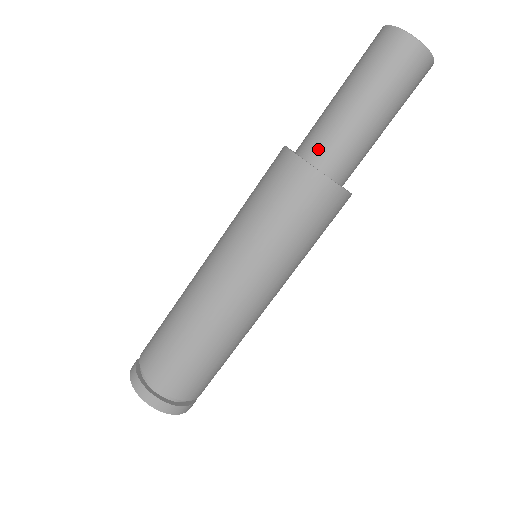
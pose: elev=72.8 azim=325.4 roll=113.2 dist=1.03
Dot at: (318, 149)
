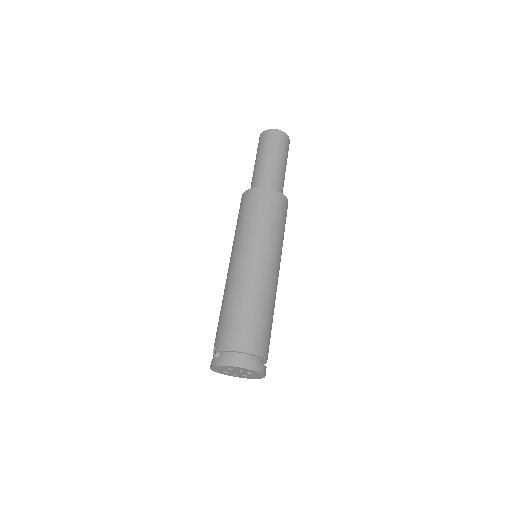
Dot at: (268, 184)
